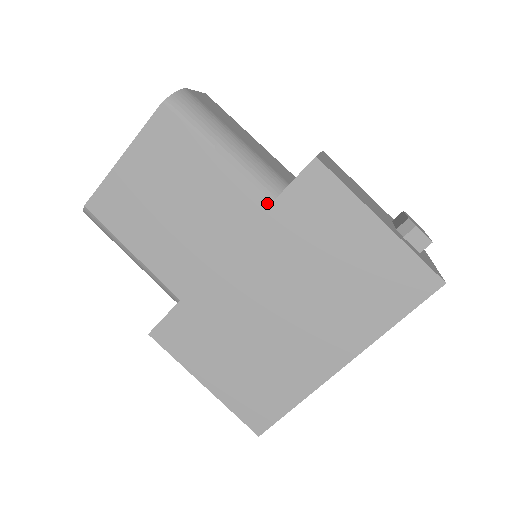
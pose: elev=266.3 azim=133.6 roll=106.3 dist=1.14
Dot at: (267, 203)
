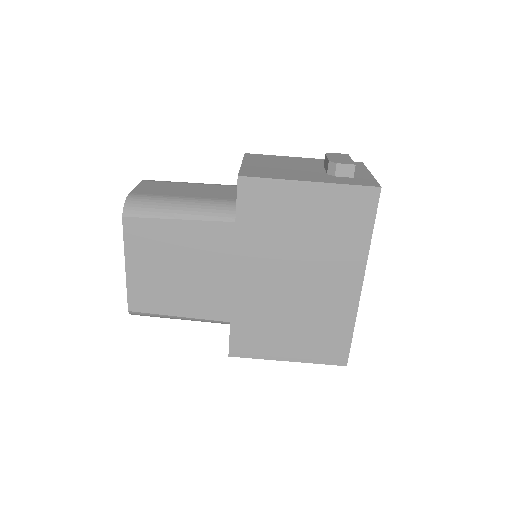
Dot at: (232, 226)
